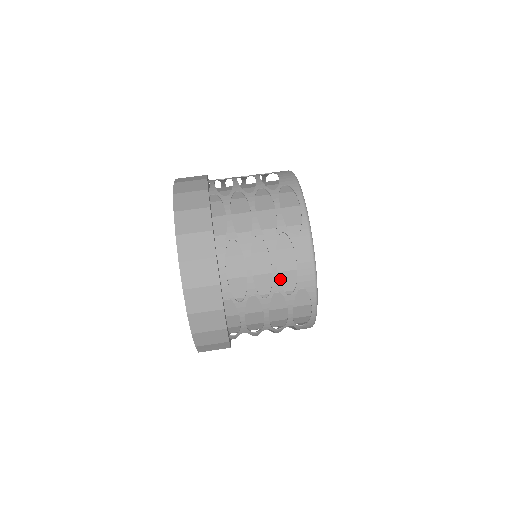
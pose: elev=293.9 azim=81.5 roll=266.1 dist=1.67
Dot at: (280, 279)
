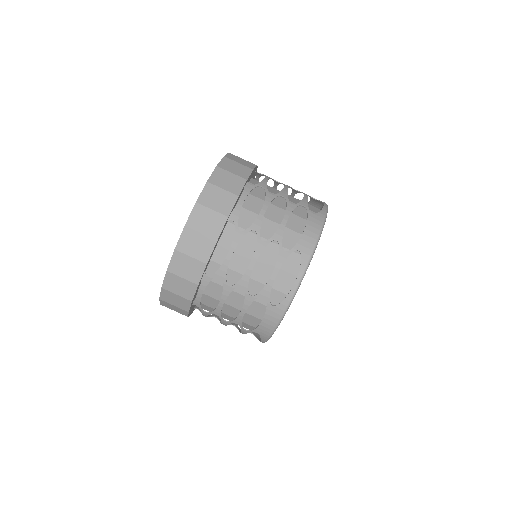
Dot at: (245, 316)
